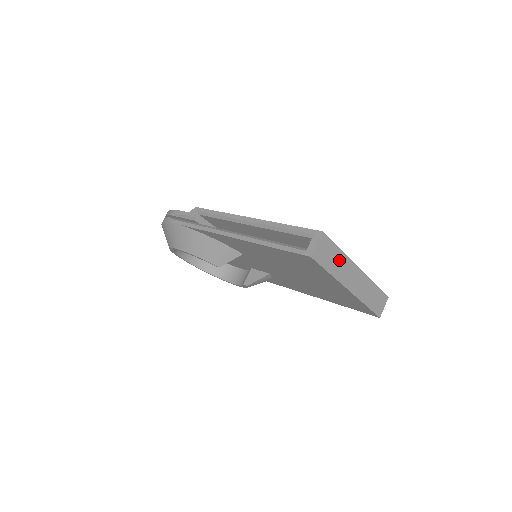
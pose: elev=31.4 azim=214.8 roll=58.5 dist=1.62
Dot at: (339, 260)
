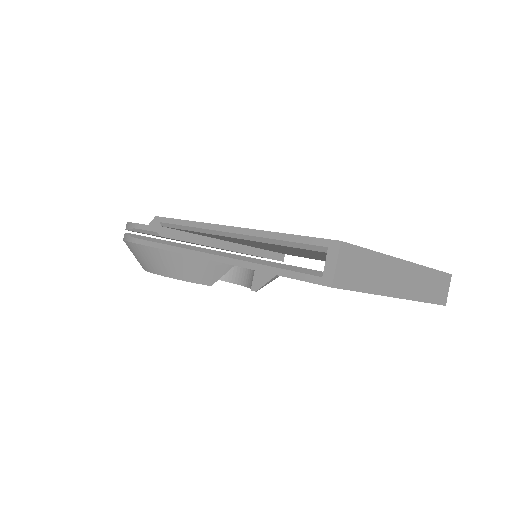
Dot at: (376, 266)
